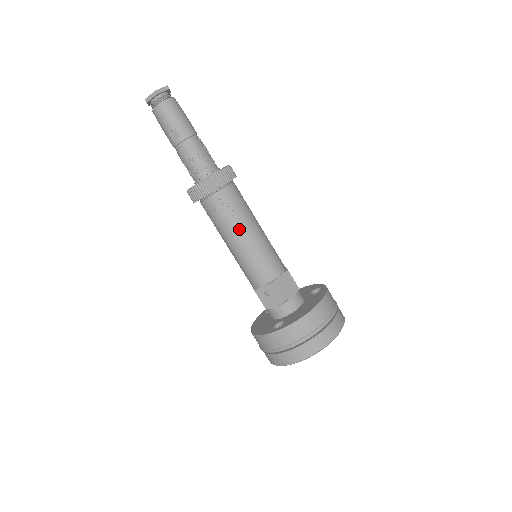
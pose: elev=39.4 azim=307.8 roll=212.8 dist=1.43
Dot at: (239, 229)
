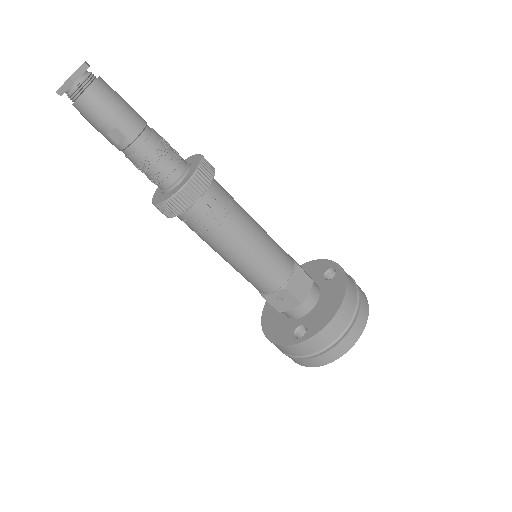
Dot at: (234, 239)
